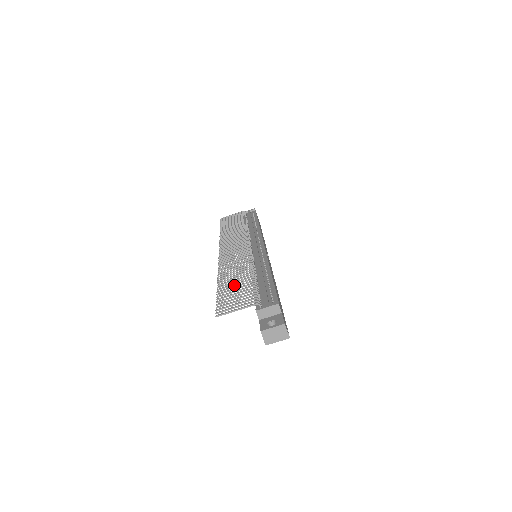
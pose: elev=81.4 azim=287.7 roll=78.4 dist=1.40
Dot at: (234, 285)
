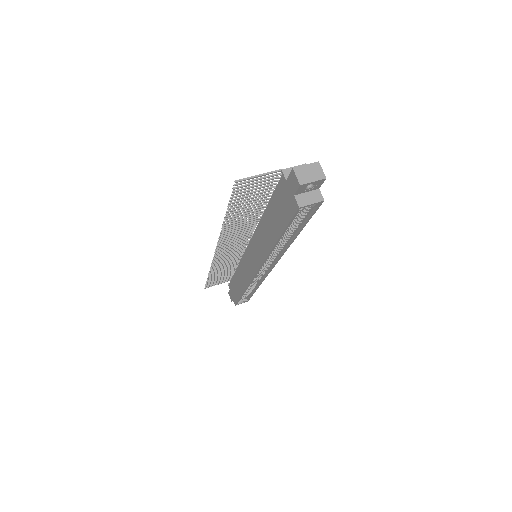
Dot at: (246, 207)
